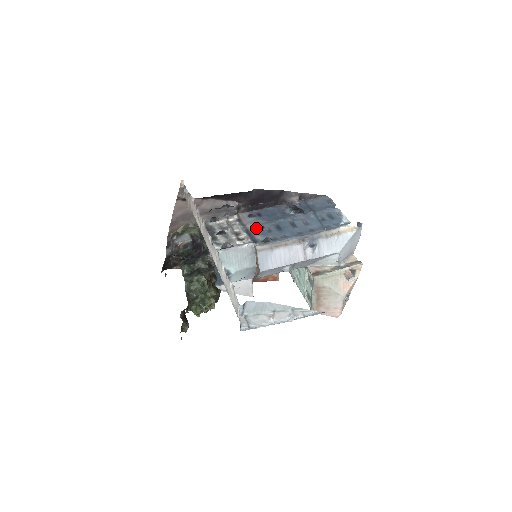
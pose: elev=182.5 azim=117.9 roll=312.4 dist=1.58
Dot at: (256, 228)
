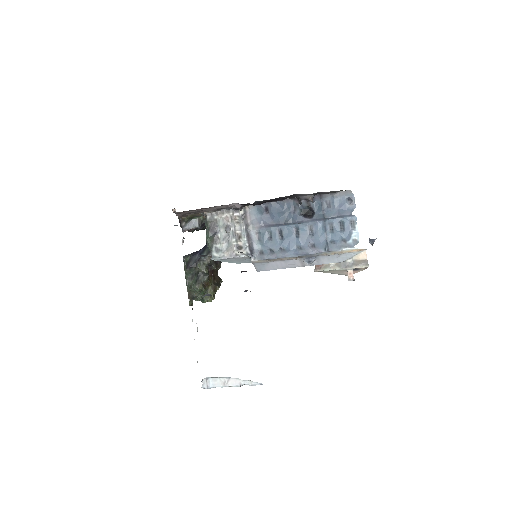
Dot at: occluded
